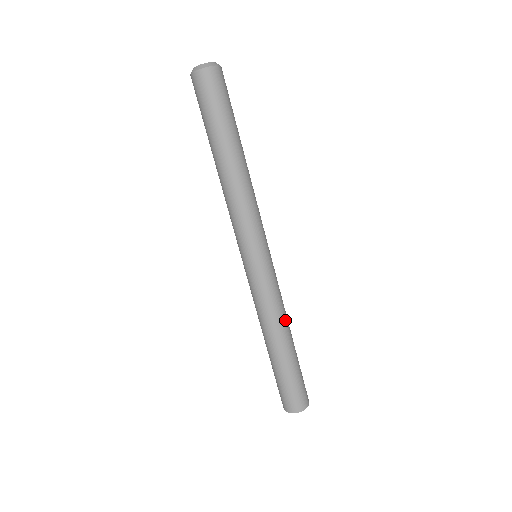
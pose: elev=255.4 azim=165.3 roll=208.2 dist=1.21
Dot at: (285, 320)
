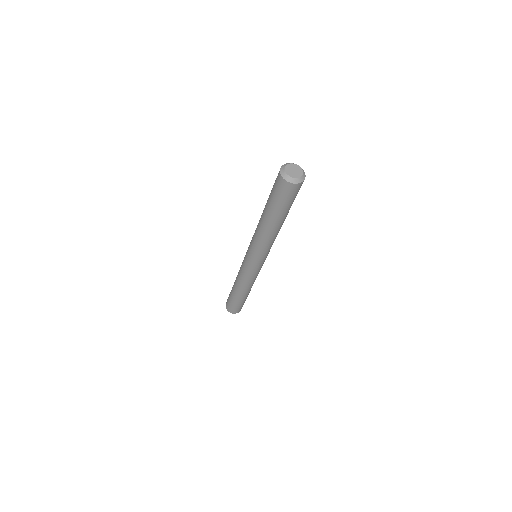
Dot at: (252, 285)
